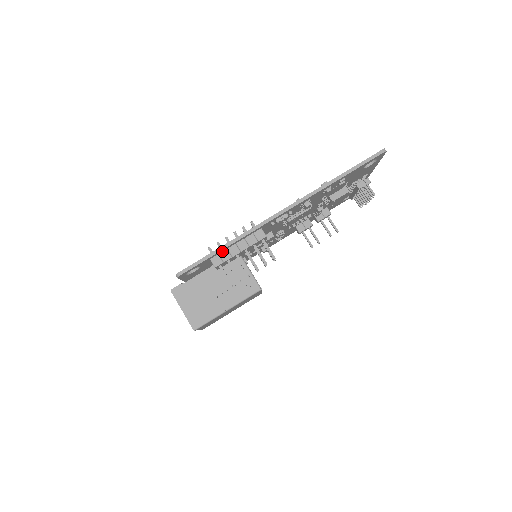
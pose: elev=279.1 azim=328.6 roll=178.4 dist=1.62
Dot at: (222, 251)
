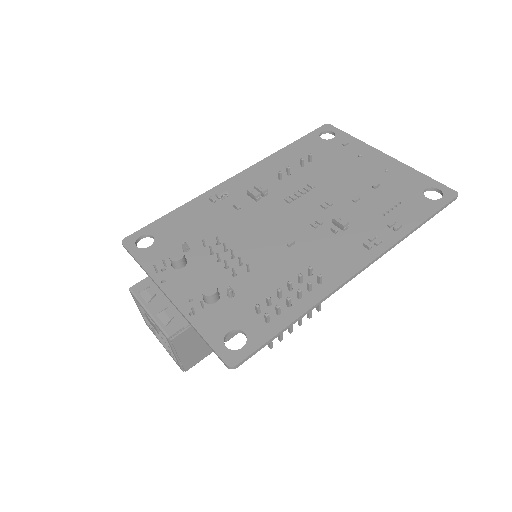
Dot at: (283, 320)
